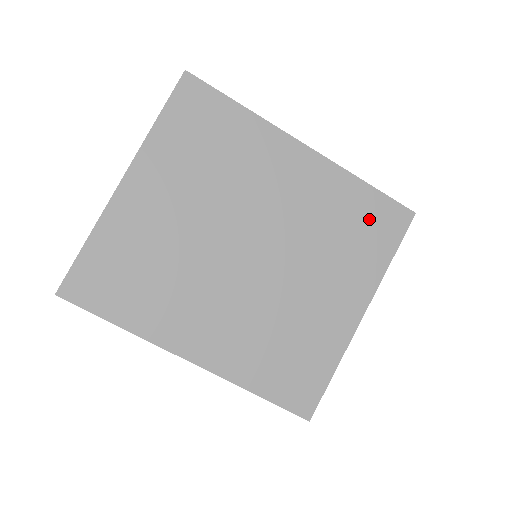
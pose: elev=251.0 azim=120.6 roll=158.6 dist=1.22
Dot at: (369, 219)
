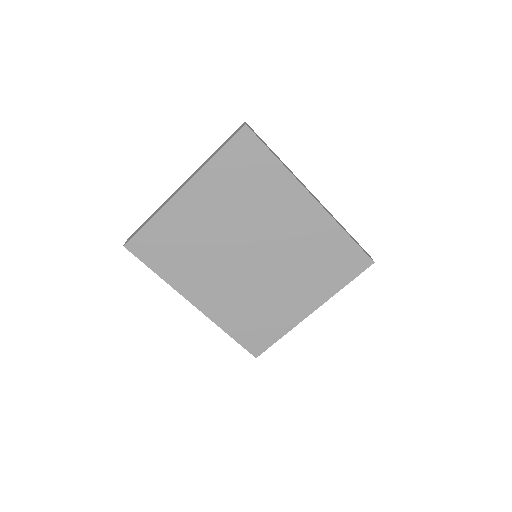
Dot at: (340, 257)
